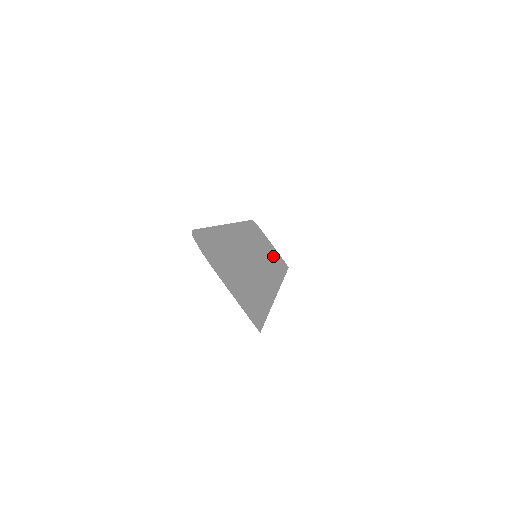
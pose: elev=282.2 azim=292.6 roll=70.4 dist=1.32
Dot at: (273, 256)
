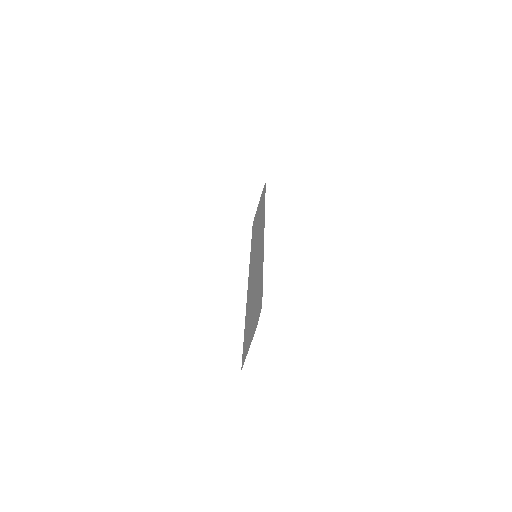
Dot at: occluded
